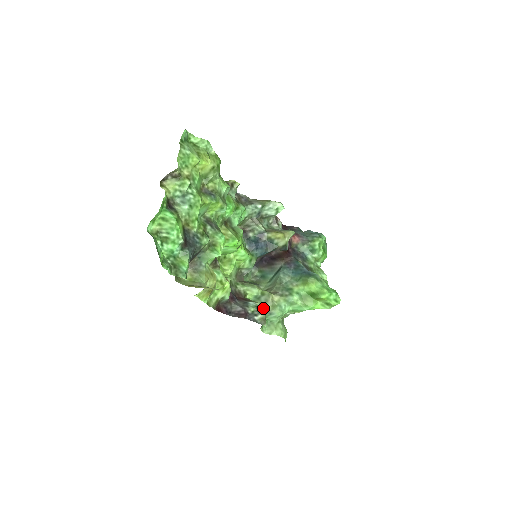
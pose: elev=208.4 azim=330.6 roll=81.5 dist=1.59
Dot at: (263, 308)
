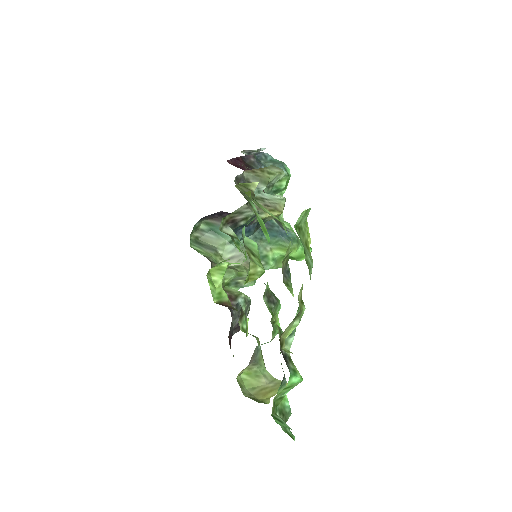
Dot at: (233, 284)
